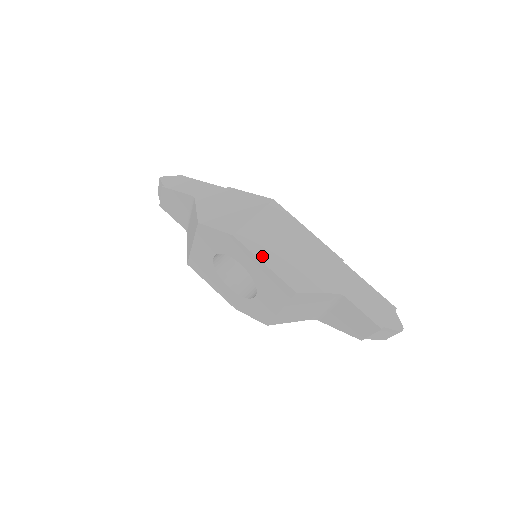
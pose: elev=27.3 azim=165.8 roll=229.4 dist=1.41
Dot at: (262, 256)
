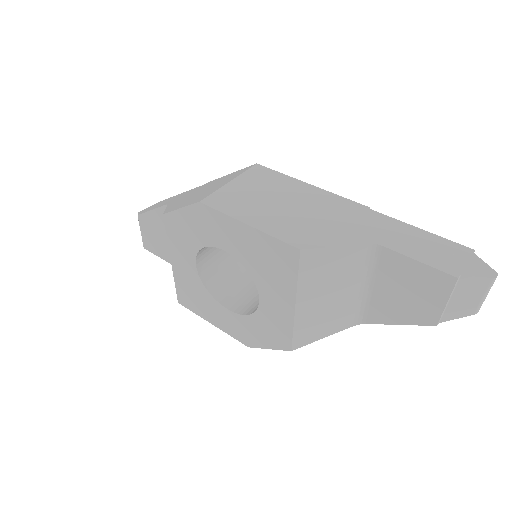
Dot at: (243, 217)
